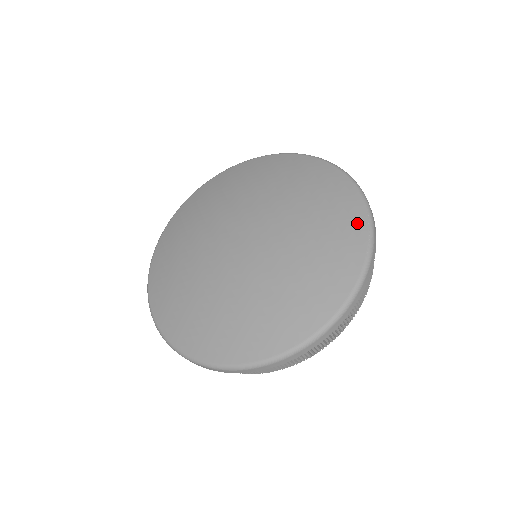
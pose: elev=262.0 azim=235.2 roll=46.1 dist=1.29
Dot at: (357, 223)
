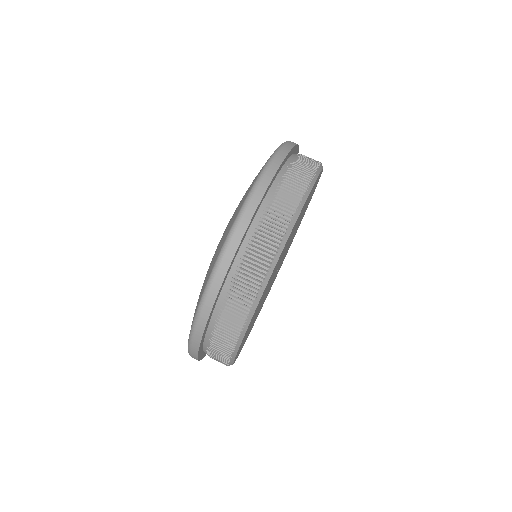
Dot at: (257, 175)
